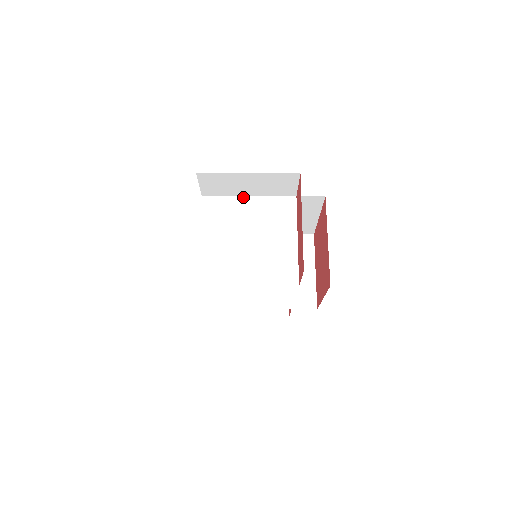
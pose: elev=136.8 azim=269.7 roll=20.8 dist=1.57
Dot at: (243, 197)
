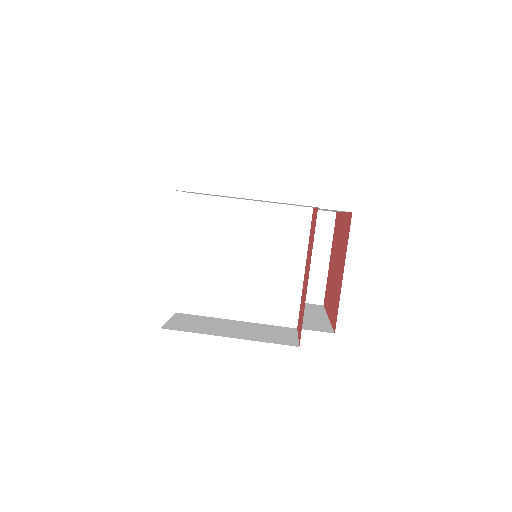
Dot at: (242, 201)
